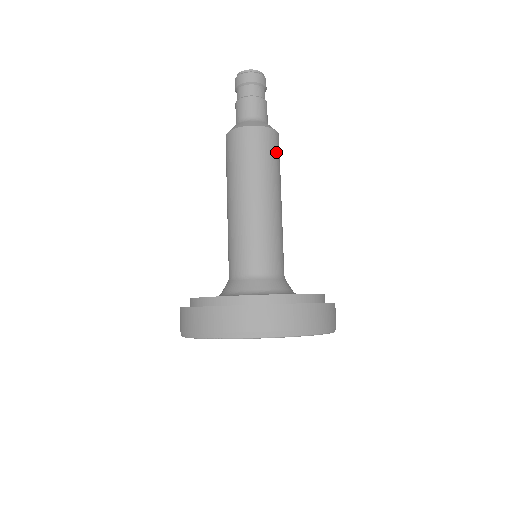
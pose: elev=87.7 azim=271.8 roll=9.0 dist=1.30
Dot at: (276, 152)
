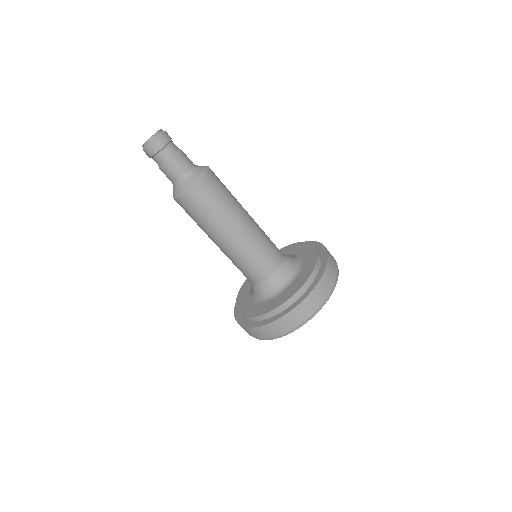
Dot at: (220, 186)
